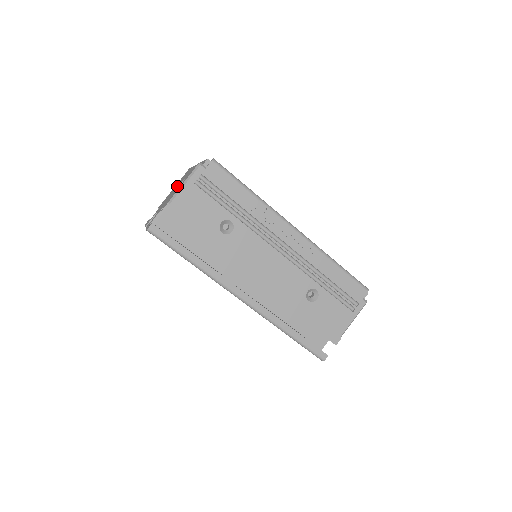
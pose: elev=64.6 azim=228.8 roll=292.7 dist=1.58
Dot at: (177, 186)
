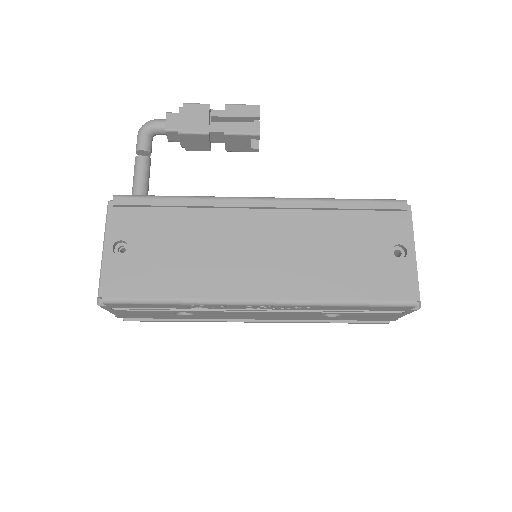
Dot at: occluded
